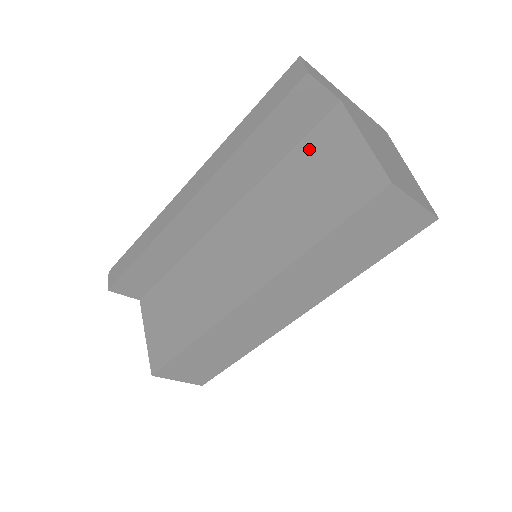
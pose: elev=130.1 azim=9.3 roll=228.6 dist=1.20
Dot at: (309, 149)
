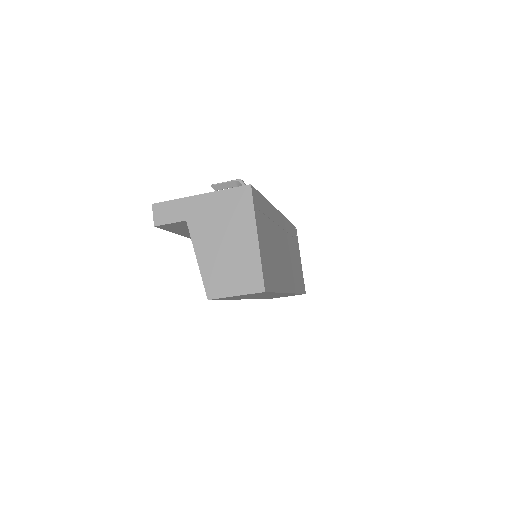
Dot at: occluded
